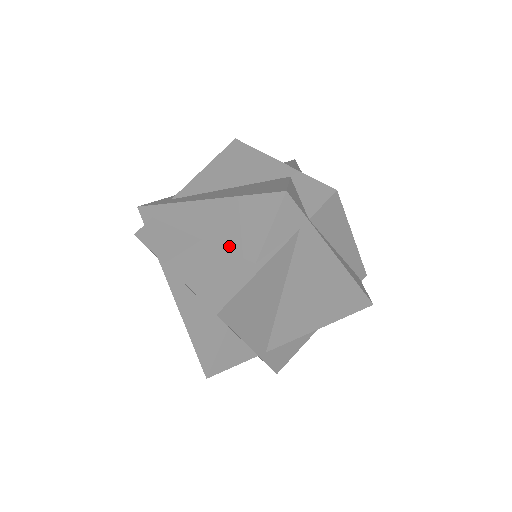
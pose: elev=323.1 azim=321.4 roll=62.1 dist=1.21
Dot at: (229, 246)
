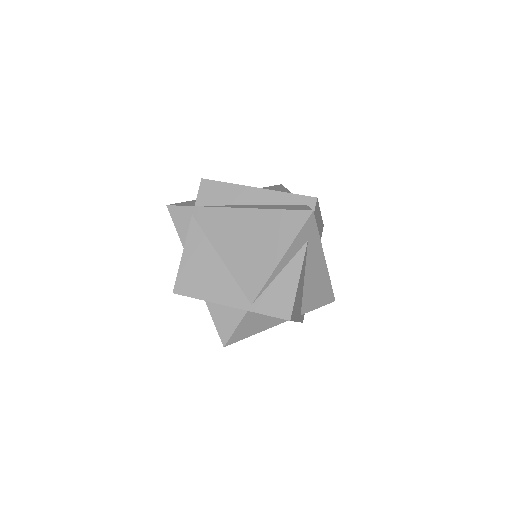
Dot at: occluded
